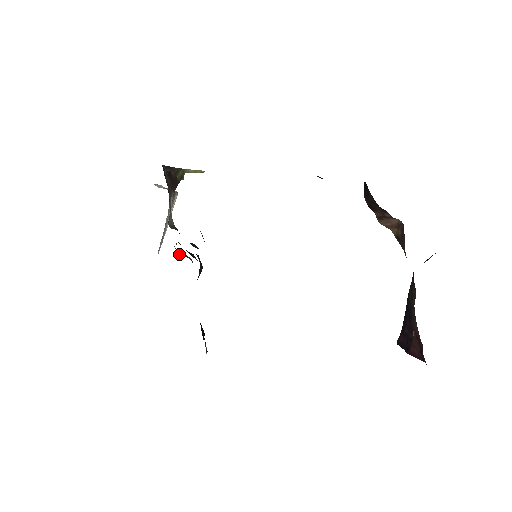
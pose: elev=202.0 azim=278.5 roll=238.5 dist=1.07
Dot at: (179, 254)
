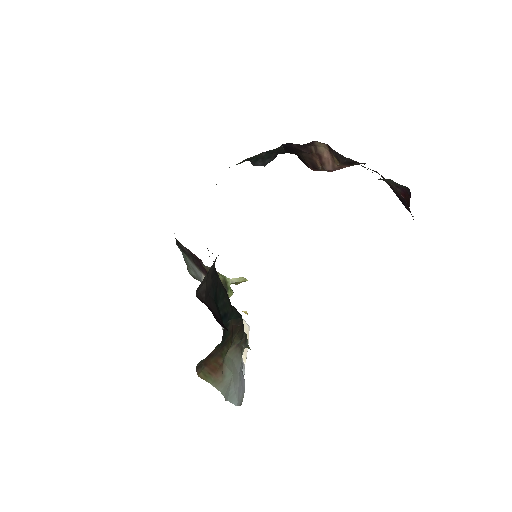
Dot at: occluded
